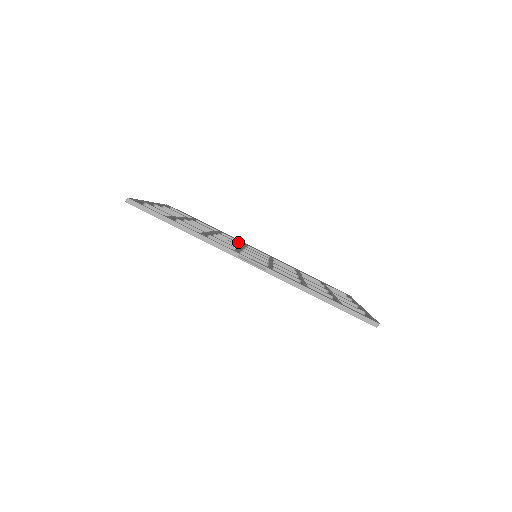
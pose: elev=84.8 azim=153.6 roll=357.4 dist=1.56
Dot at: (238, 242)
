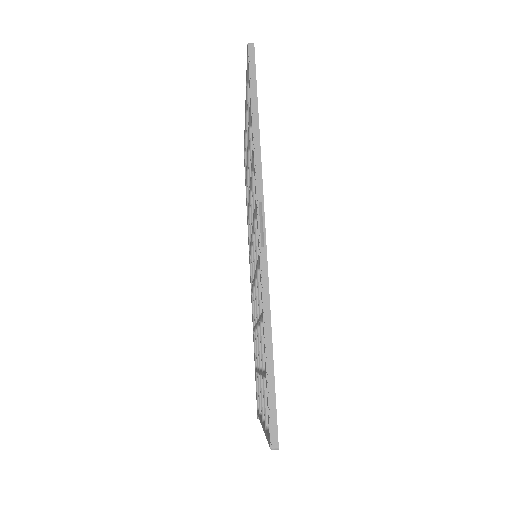
Dot at: occluded
